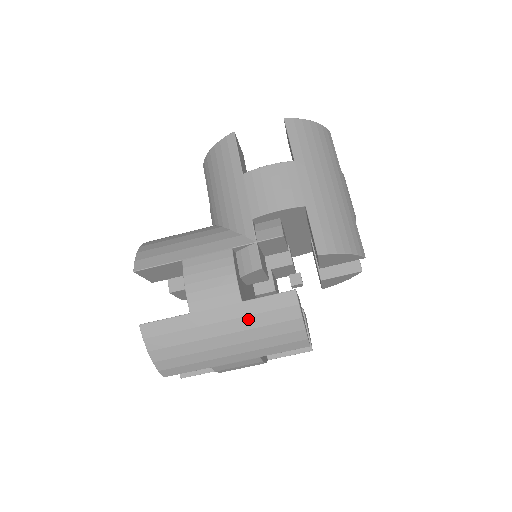
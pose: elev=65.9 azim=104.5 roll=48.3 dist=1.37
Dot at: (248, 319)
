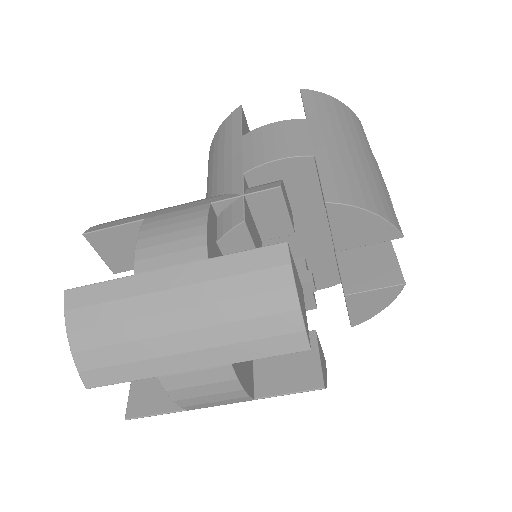
Dot at: (213, 285)
